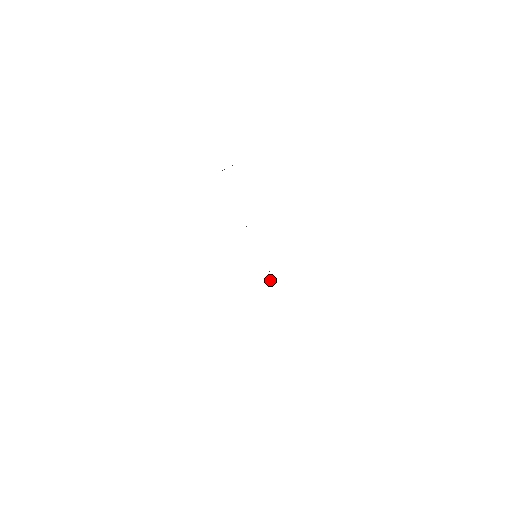
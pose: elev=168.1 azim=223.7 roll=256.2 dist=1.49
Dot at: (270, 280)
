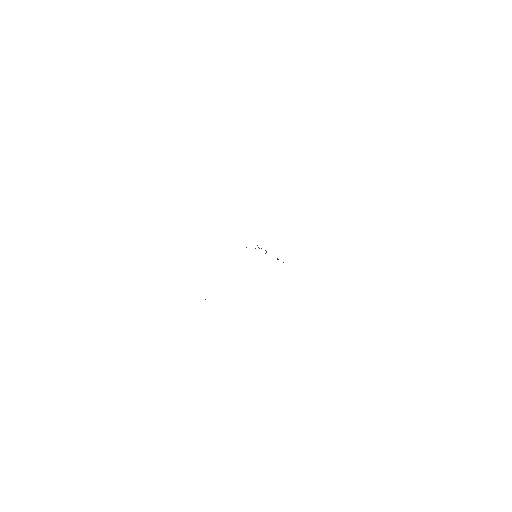
Dot at: (266, 252)
